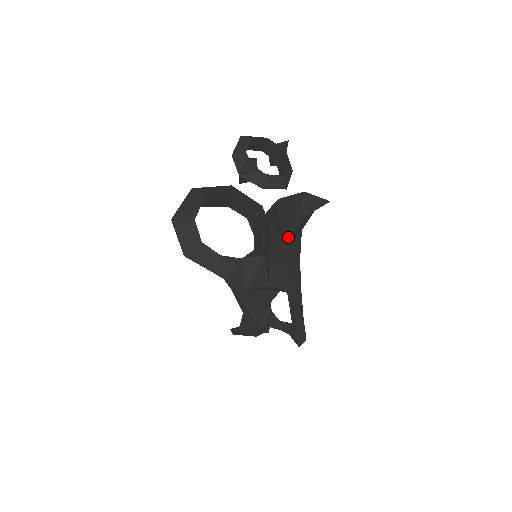
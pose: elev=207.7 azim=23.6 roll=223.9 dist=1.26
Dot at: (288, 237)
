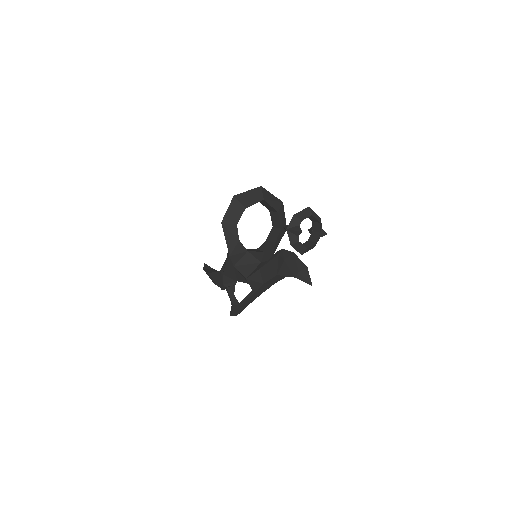
Dot at: (279, 274)
